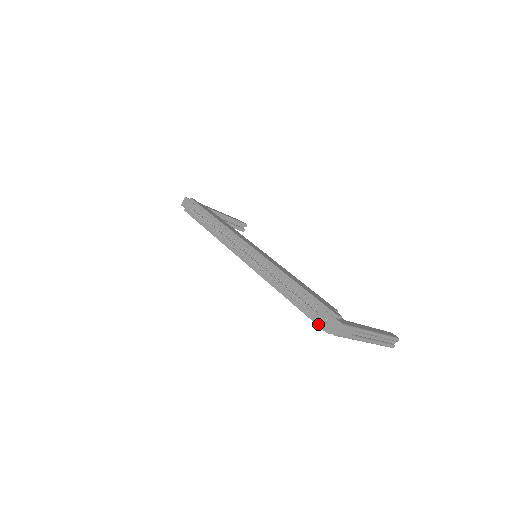
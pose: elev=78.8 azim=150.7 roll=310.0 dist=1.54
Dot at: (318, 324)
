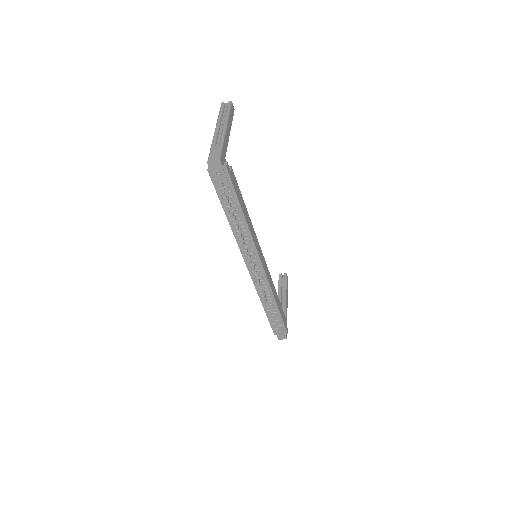
Dot at: (274, 331)
